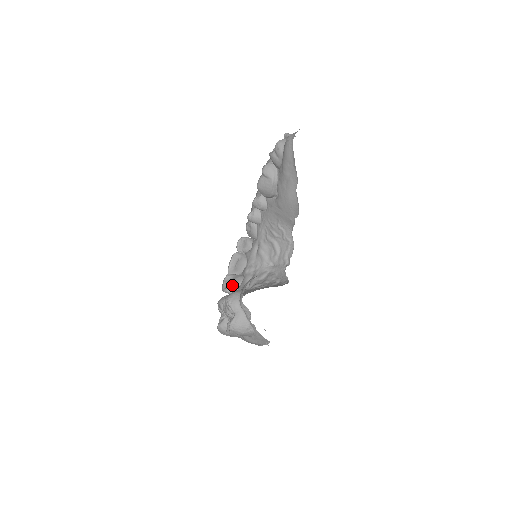
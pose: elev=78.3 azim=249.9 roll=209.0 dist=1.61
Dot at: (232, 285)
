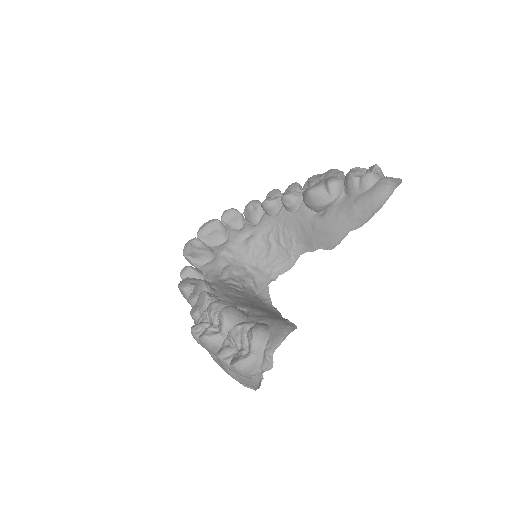
Dot at: (199, 256)
